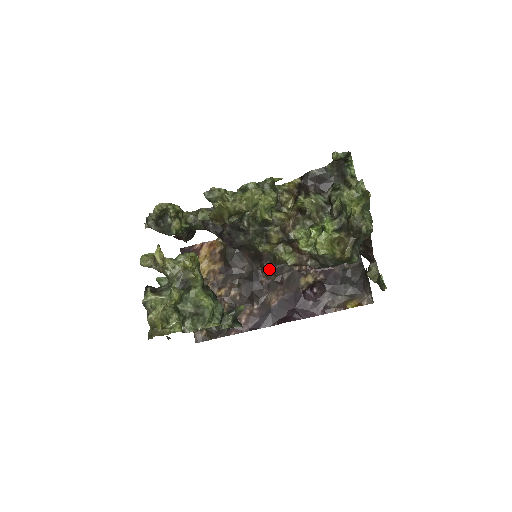
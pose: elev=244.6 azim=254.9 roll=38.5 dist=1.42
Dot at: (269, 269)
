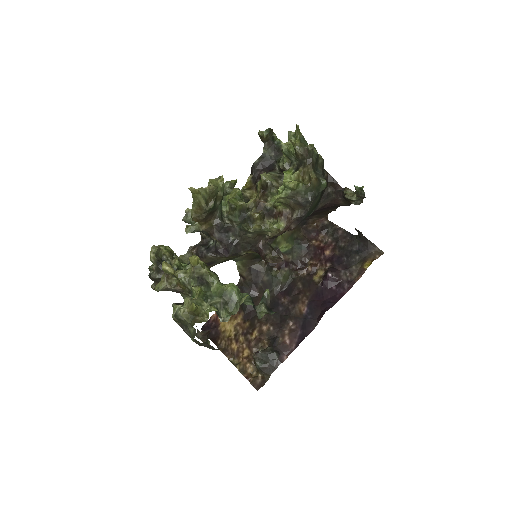
Dot at: occluded
